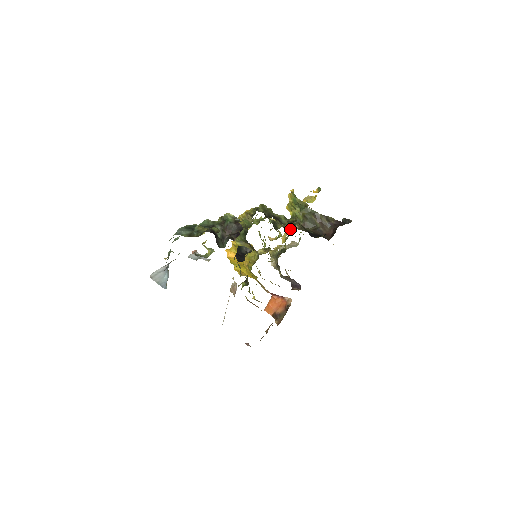
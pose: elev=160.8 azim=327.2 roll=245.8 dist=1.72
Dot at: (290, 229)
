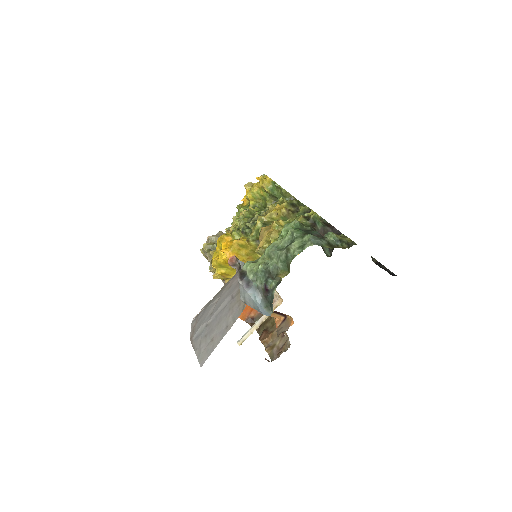
Dot at: occluded
